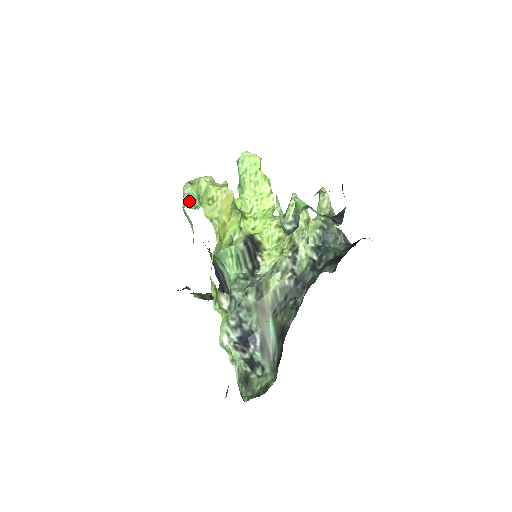
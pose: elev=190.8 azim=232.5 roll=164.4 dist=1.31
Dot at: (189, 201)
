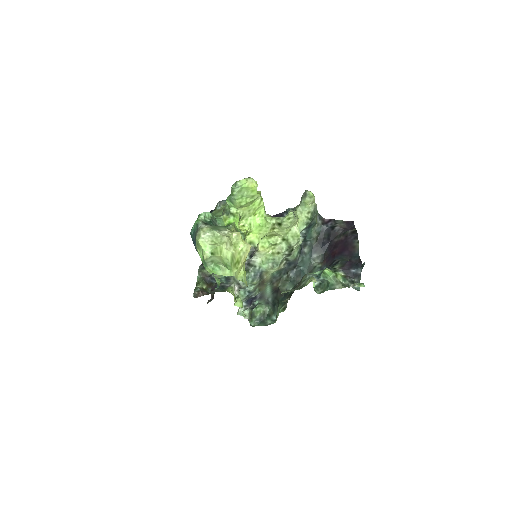
Dot at: (213, 266)
